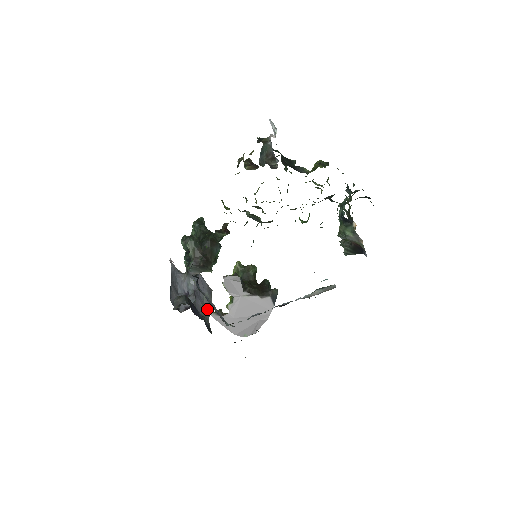
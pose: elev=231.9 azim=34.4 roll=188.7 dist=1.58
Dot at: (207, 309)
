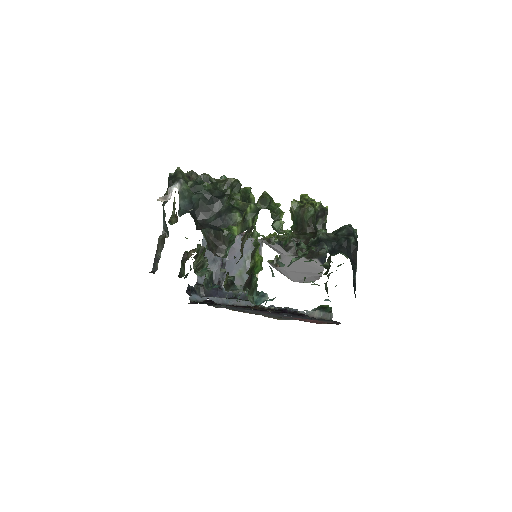
Dot at: occluded
